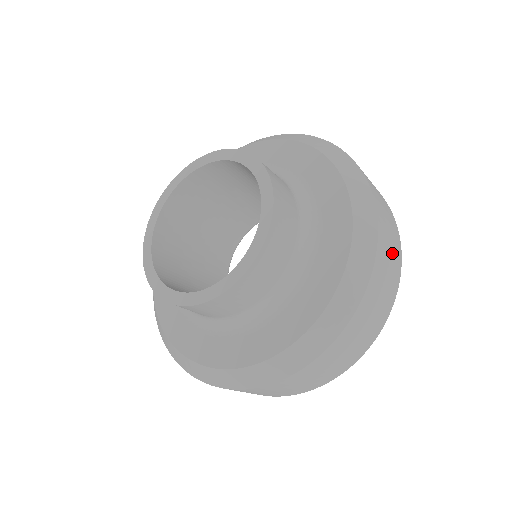
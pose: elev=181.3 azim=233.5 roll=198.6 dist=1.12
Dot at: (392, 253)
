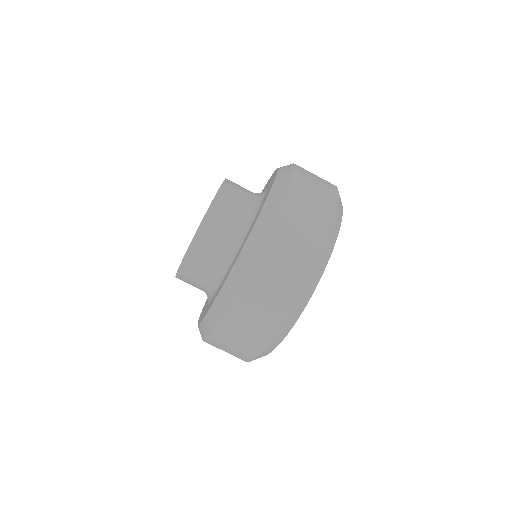
Dot at: (315, 203)
